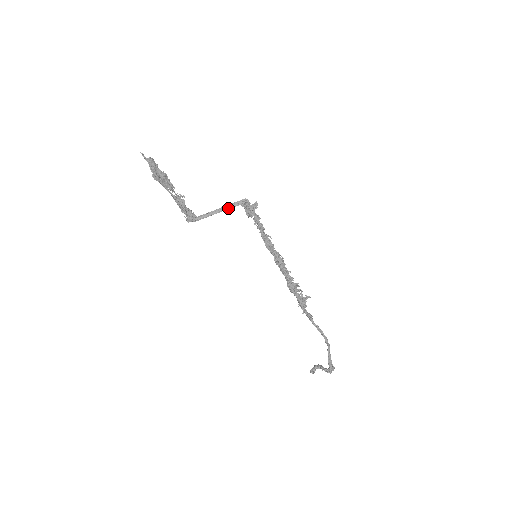
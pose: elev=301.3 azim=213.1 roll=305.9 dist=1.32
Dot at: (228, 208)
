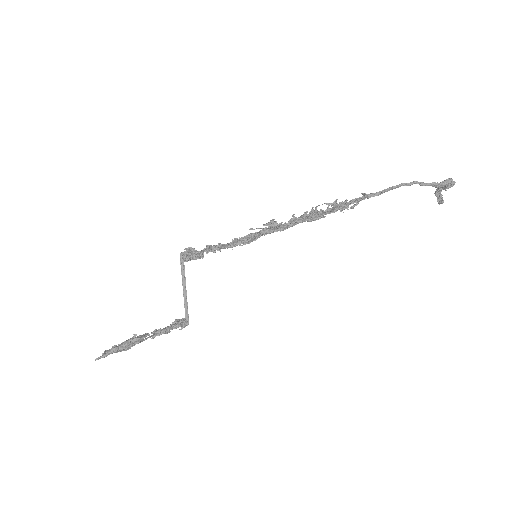
Dot at: (184, 283)
